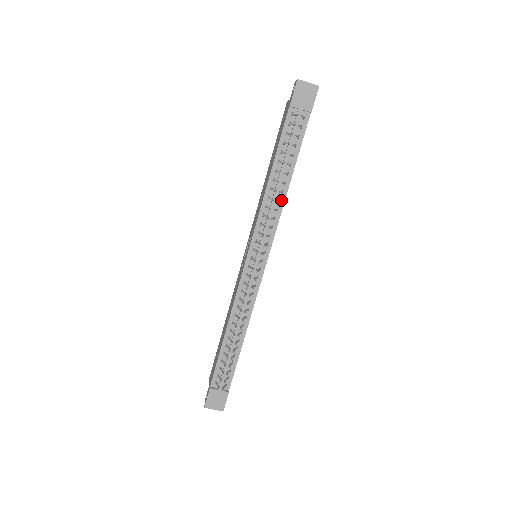
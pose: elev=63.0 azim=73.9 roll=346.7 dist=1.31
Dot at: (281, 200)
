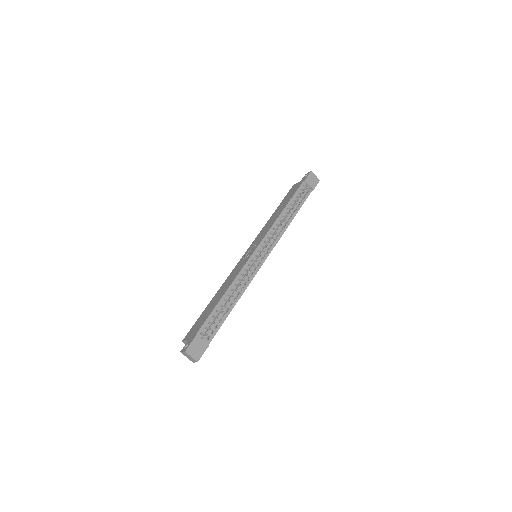
Dot at: occluded
